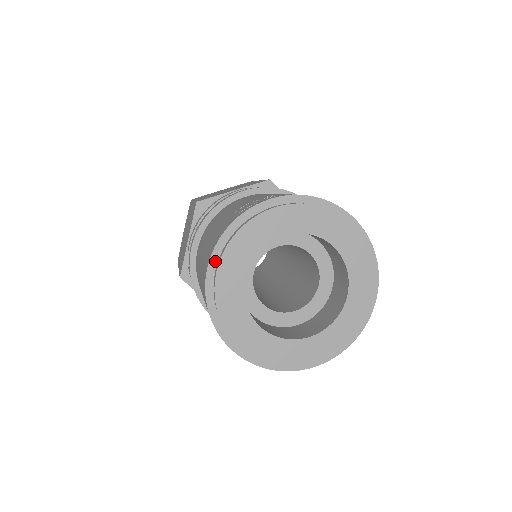
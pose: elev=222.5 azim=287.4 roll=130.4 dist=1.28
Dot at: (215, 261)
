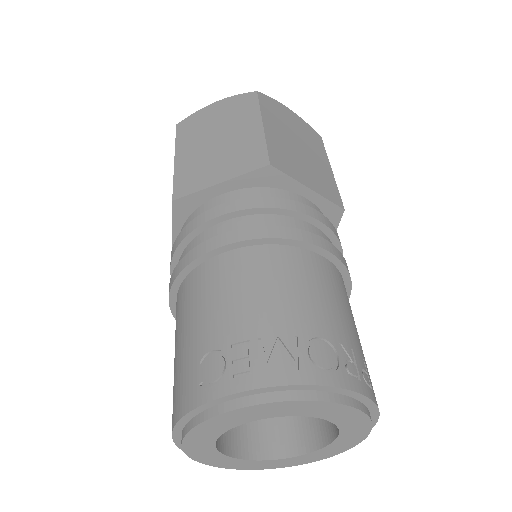
Dot at: (179, 431)
